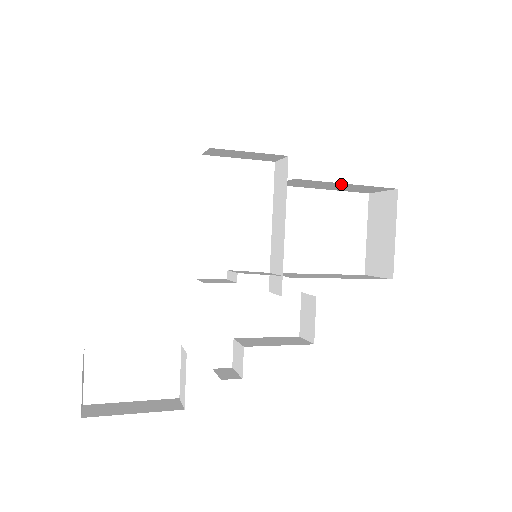
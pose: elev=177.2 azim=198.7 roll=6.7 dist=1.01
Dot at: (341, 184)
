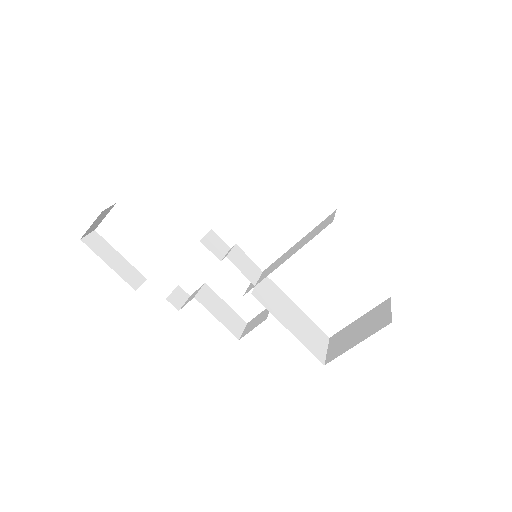
Dot at: occluded
